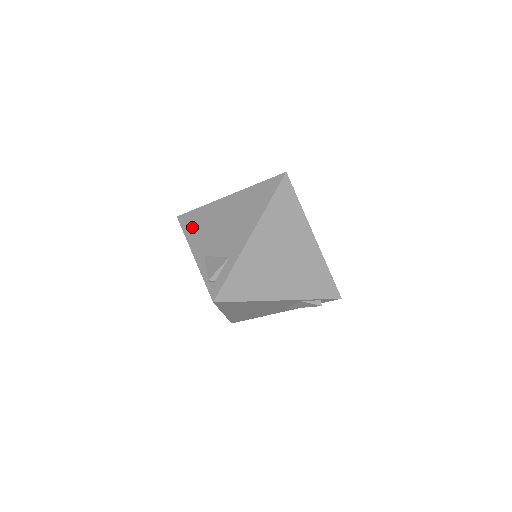
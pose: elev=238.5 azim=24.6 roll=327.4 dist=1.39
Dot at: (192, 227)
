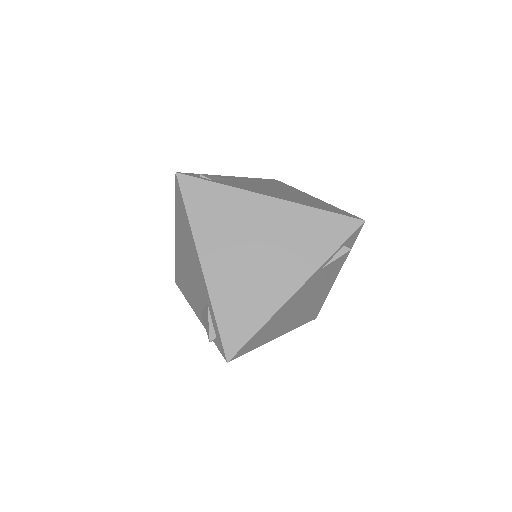
Dot at: (183, 287)
